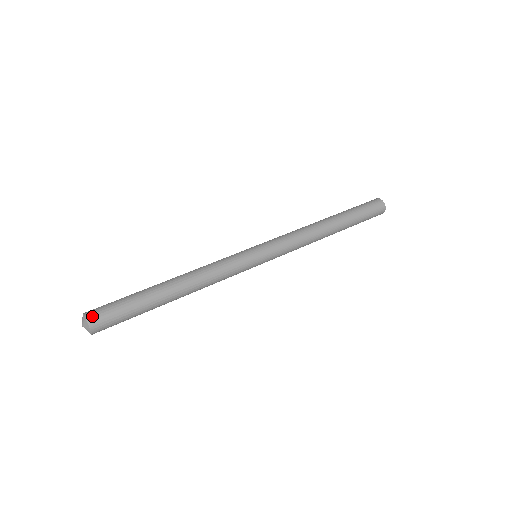
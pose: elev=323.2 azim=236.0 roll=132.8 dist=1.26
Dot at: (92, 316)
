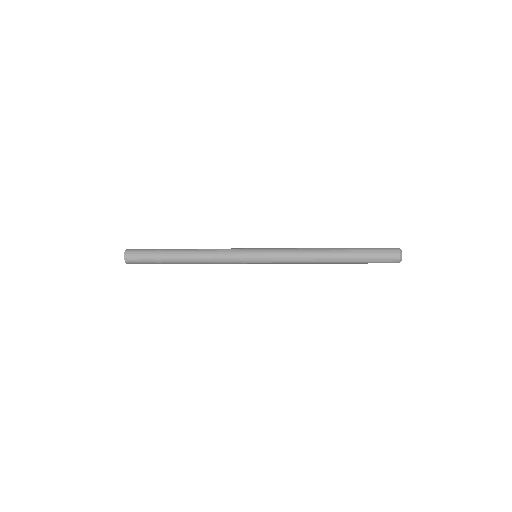
Dot at: (128, 253)
